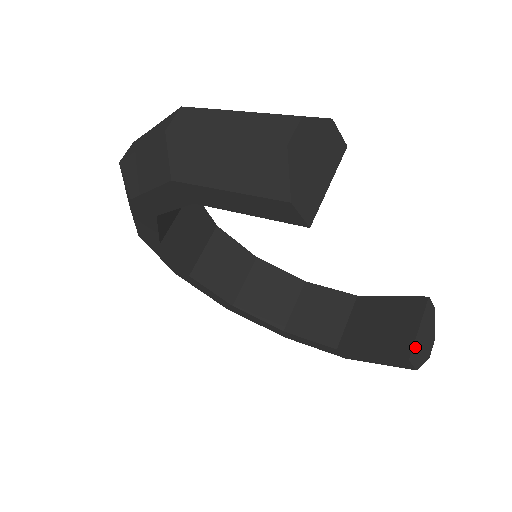
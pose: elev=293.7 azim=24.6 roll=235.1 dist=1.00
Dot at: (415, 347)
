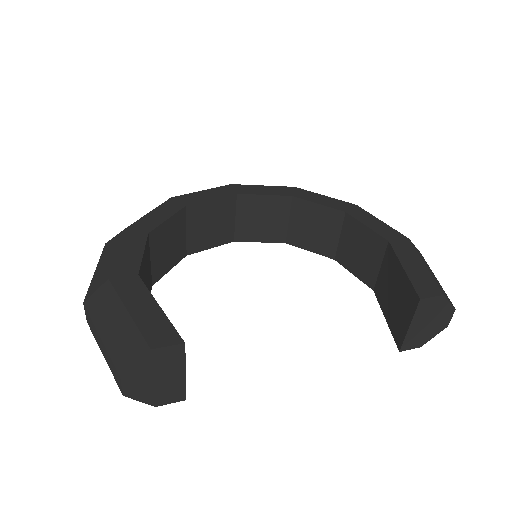
Dot at: (408, 339)
